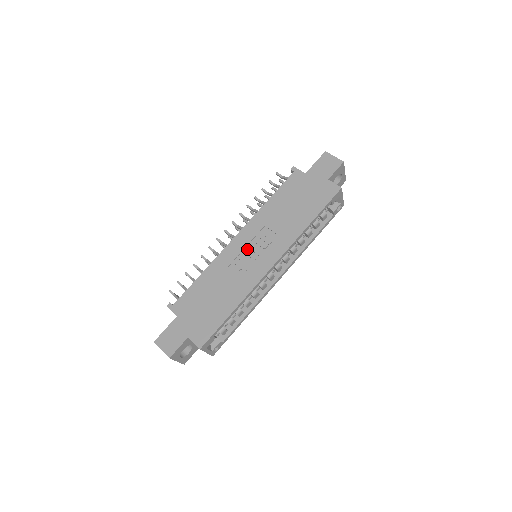
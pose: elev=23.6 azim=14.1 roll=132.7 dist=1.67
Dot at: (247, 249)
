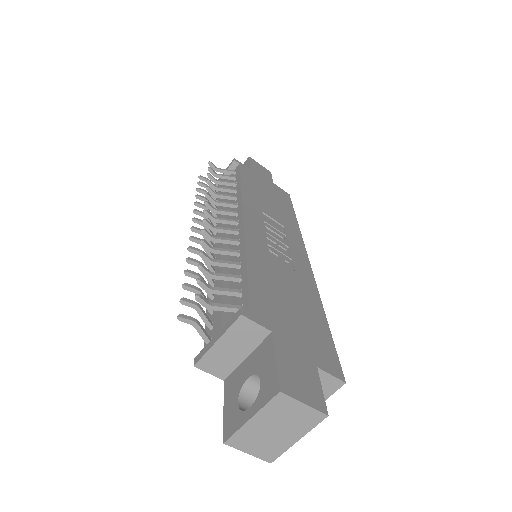
Dot at: (270, 235)
